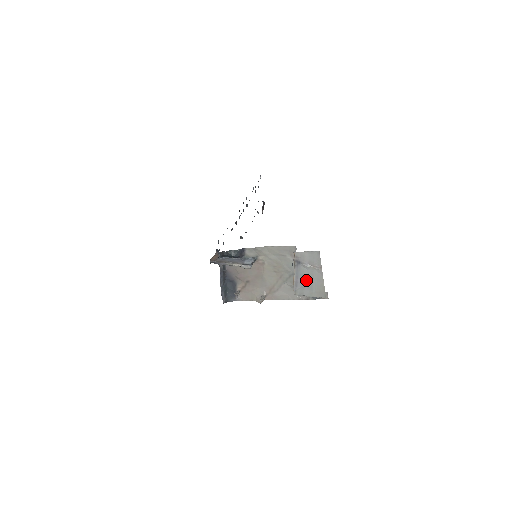
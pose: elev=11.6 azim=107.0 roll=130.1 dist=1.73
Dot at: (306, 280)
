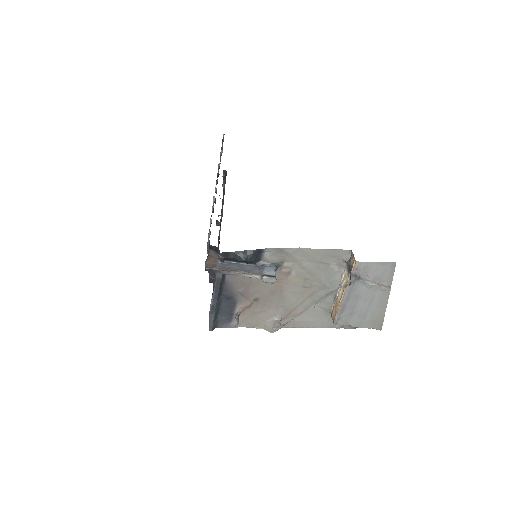
Dot at: (360, 304)
